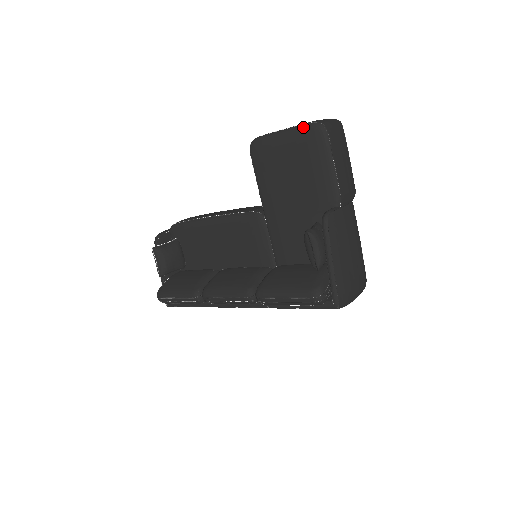
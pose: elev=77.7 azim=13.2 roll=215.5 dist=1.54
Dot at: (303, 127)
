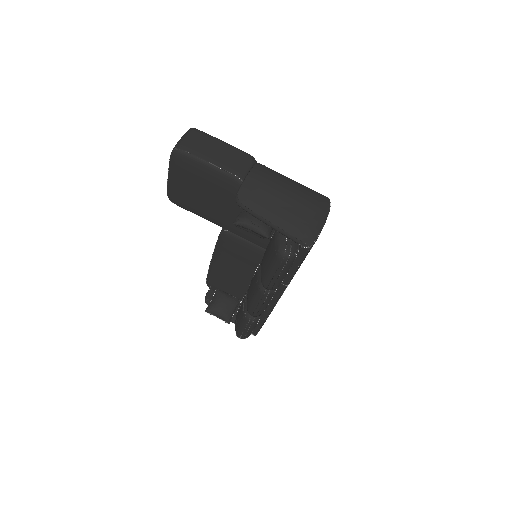
Dot at: (170, 162)
